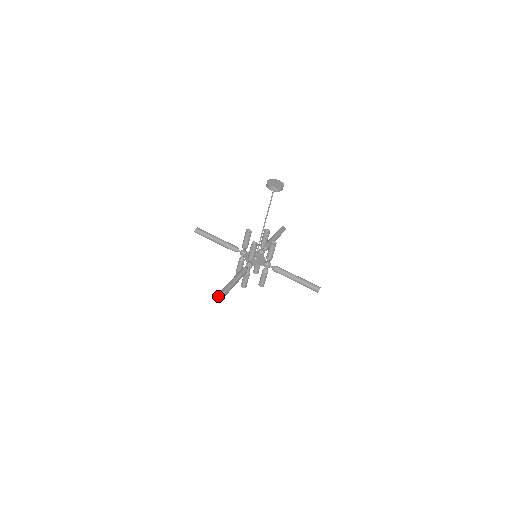
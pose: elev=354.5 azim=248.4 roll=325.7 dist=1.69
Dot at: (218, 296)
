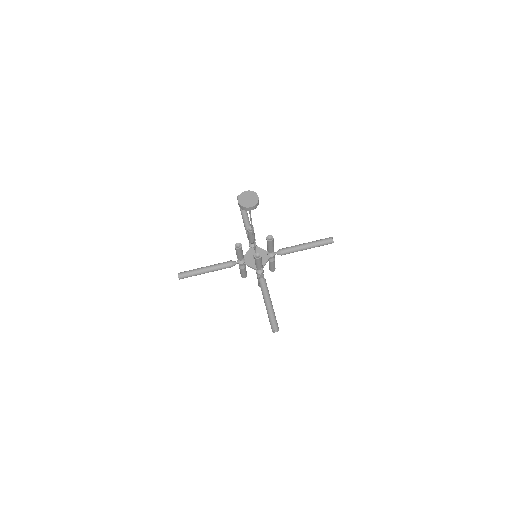
Dot at: (179, 274)
